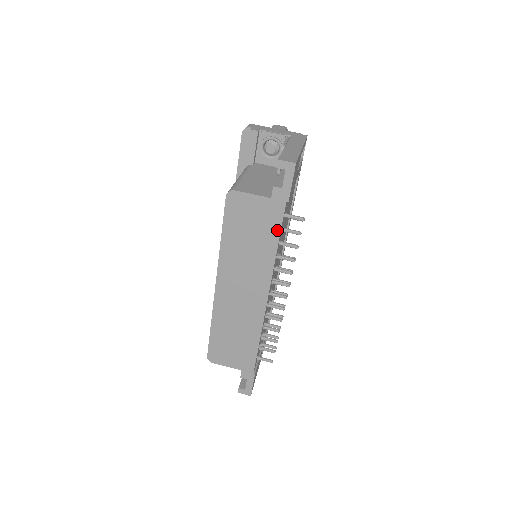
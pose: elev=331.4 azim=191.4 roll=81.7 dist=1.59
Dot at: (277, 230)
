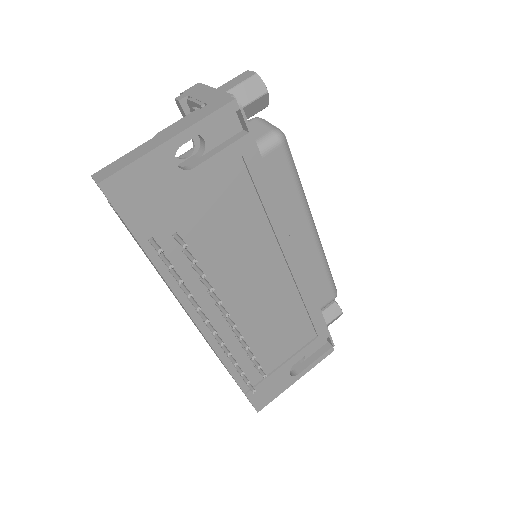
Dot at: (149, 258)
